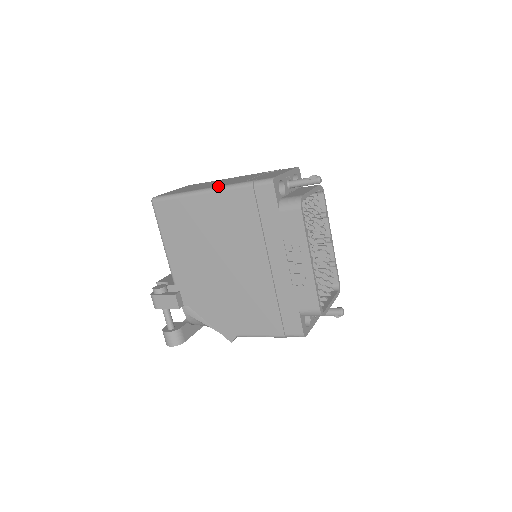
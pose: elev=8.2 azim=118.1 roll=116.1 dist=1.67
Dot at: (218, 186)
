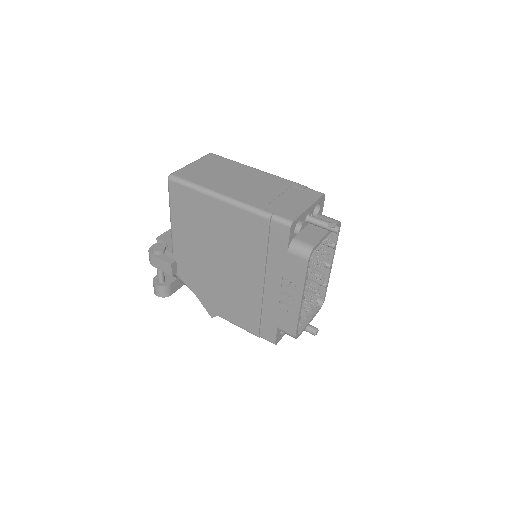
Dot at: (237, 200)
